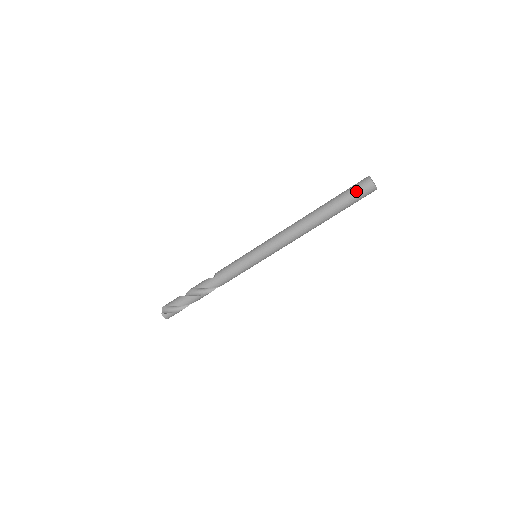
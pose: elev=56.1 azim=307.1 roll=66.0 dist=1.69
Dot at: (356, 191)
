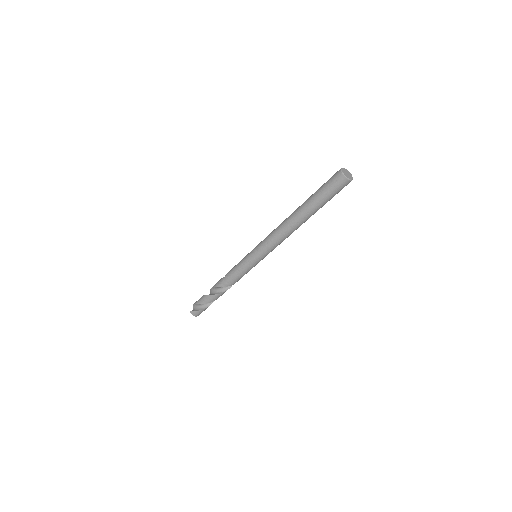
Dot at: (329, 184)
